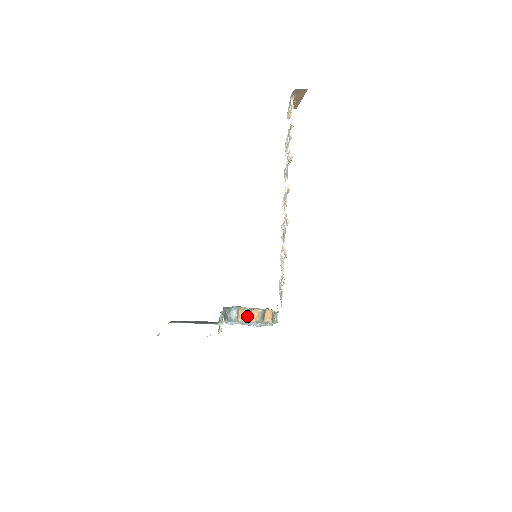
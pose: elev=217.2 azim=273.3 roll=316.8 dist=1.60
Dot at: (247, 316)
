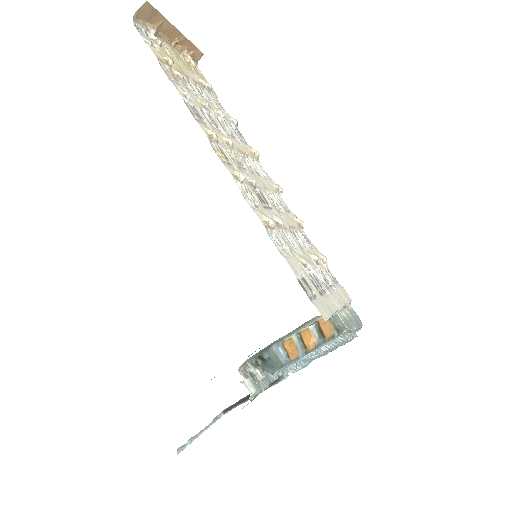
Dot at: (299, 346)
